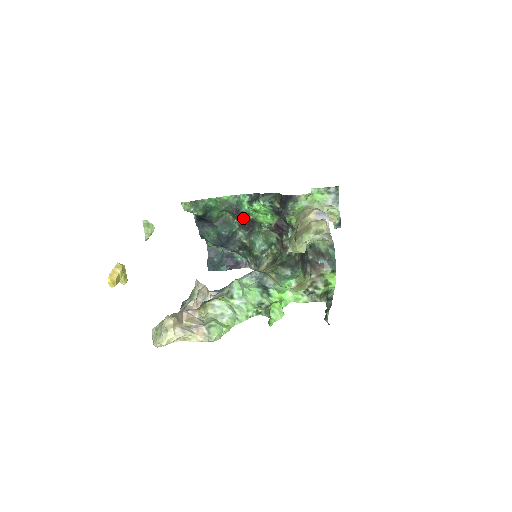
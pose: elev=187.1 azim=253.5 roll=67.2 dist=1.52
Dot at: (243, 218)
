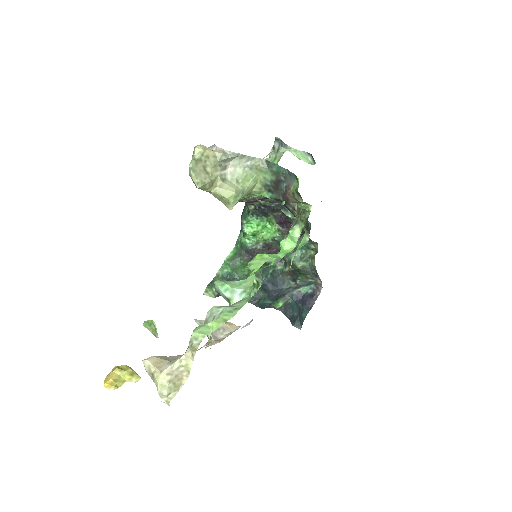
Dot at: (260, 253)
